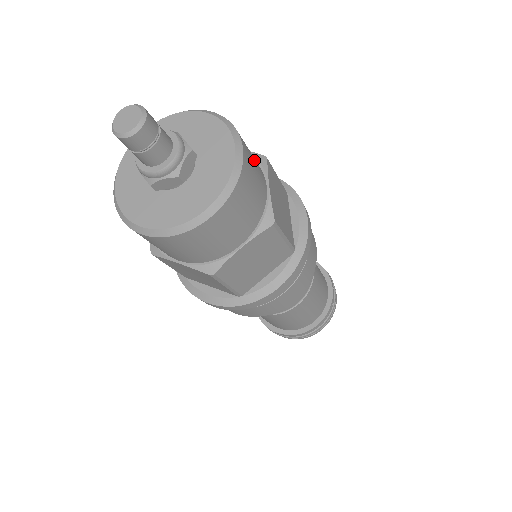
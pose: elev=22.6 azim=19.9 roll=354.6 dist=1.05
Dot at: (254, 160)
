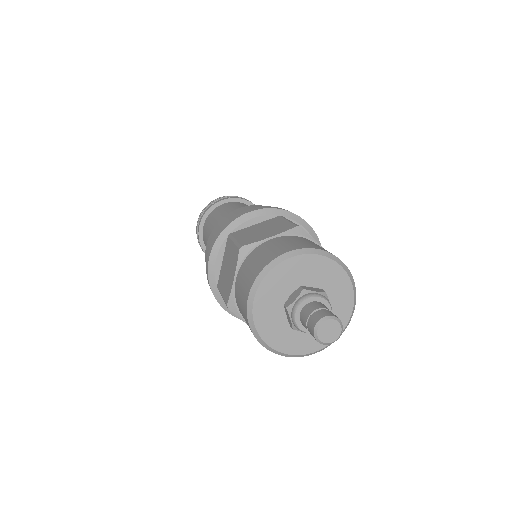
Dot at: occluded
